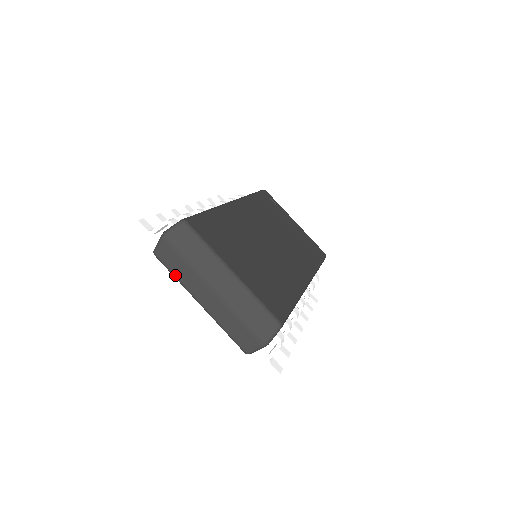
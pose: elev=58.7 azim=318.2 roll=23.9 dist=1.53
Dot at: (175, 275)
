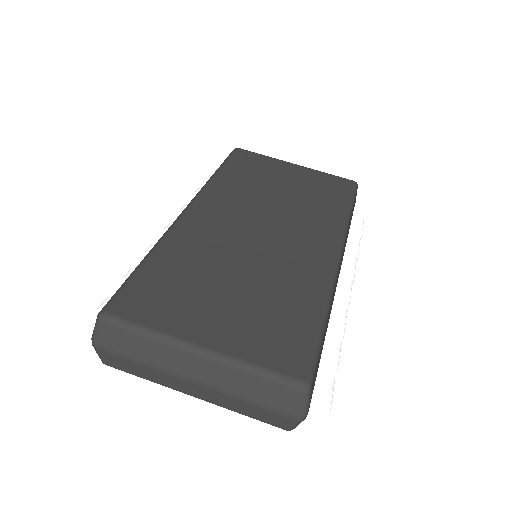
Dot at: (143, 378)
